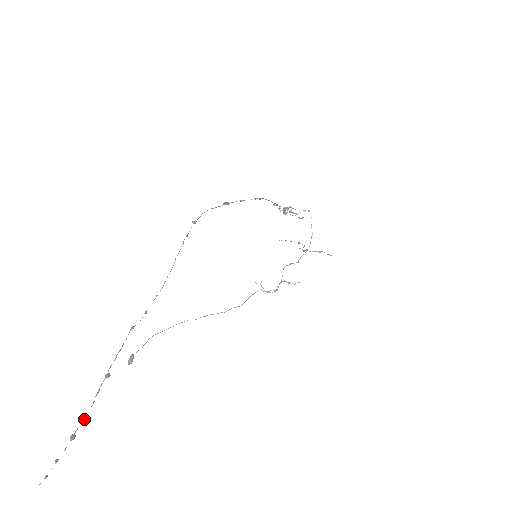
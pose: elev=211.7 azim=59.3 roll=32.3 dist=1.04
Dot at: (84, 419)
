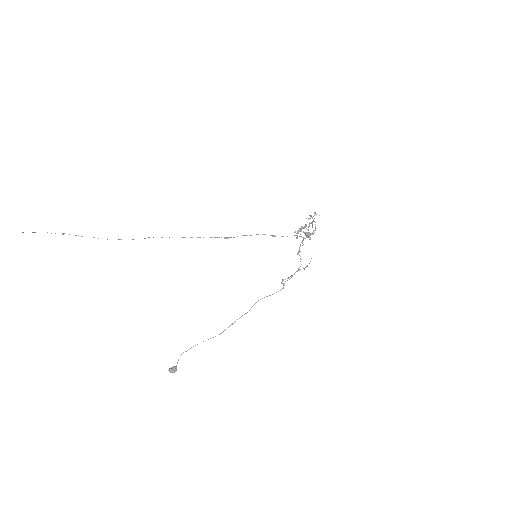
Dot at: occluded
